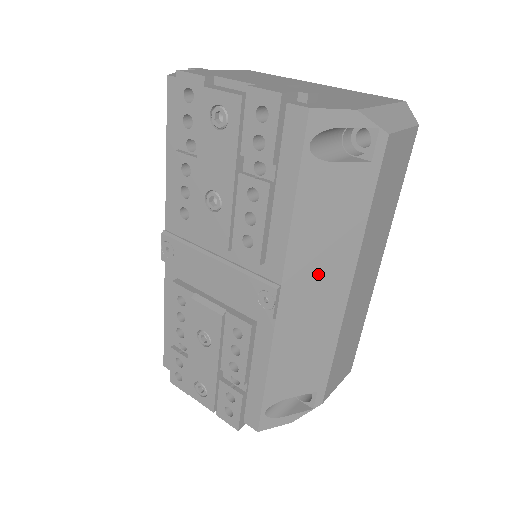
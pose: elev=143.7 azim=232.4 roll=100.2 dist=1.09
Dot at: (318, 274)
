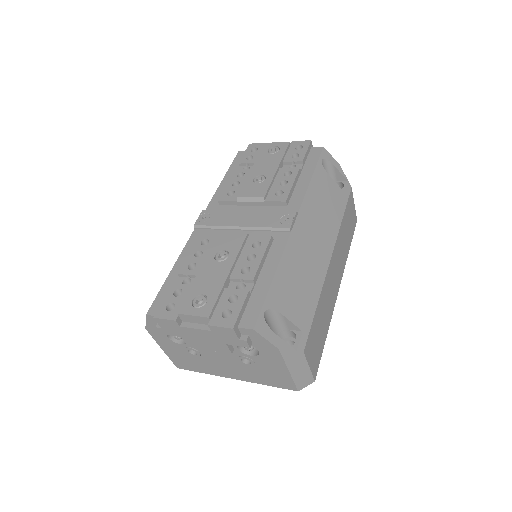
Dot at: (316, 227)
